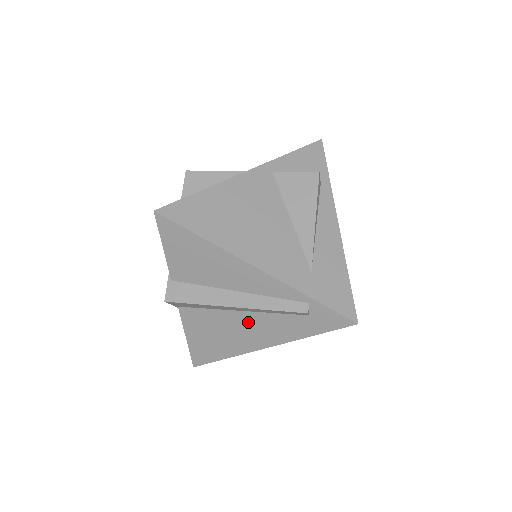
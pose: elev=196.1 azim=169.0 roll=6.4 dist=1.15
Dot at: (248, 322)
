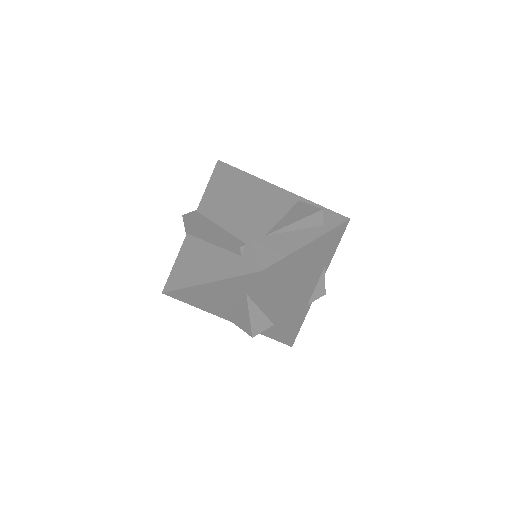
Dot at: (210, 255)
